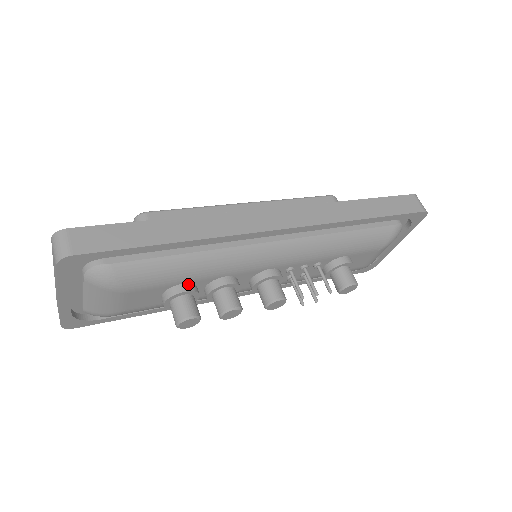
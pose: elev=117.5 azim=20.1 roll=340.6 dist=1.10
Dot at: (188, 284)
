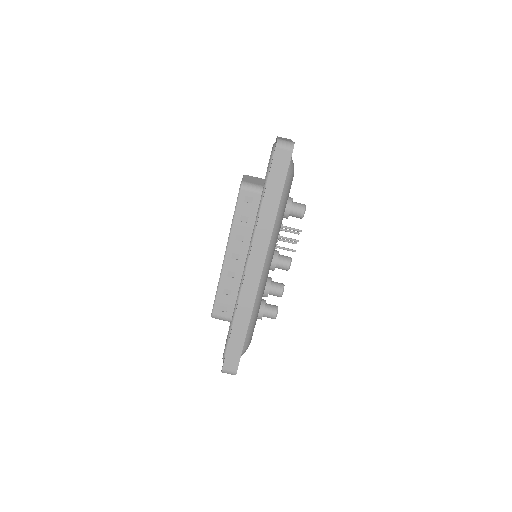
Dot at: (260, 310)
